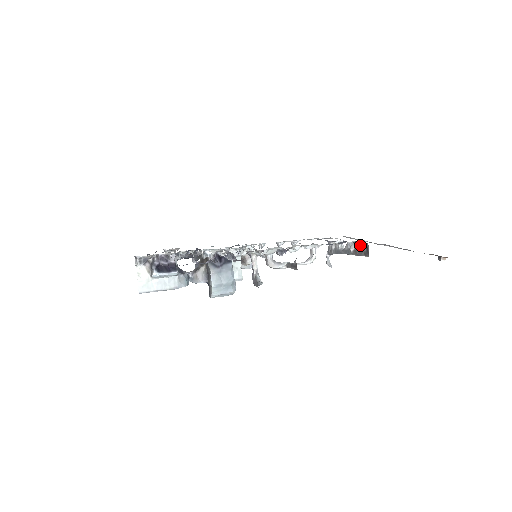
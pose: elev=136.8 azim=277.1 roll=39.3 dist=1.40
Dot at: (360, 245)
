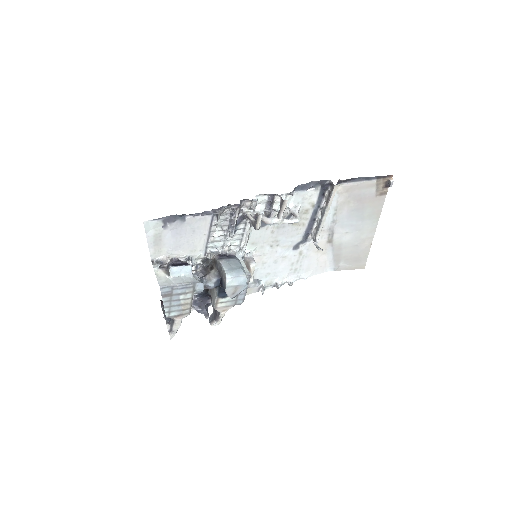
Dot at: (327, 194)
